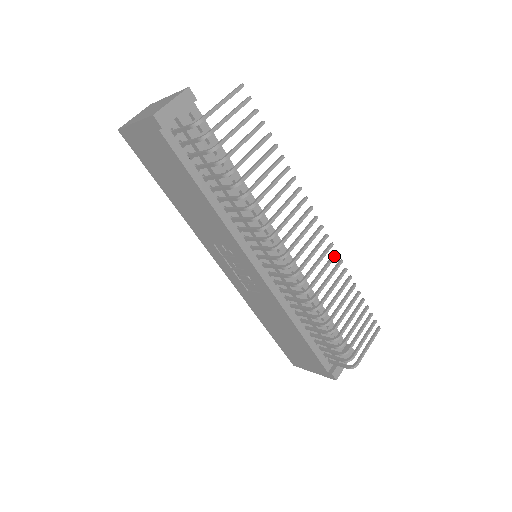
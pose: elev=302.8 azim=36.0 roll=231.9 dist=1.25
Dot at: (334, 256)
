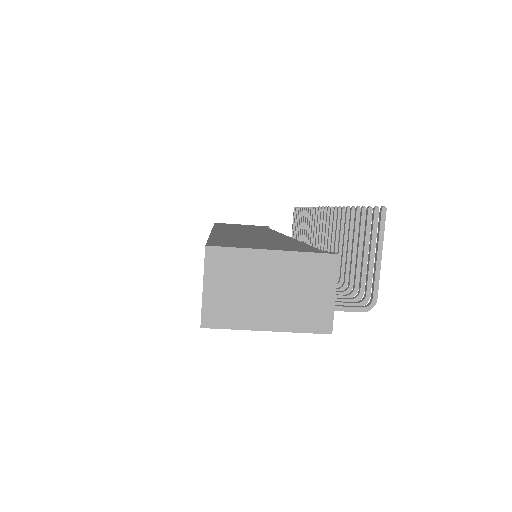
Dot at: occluded
